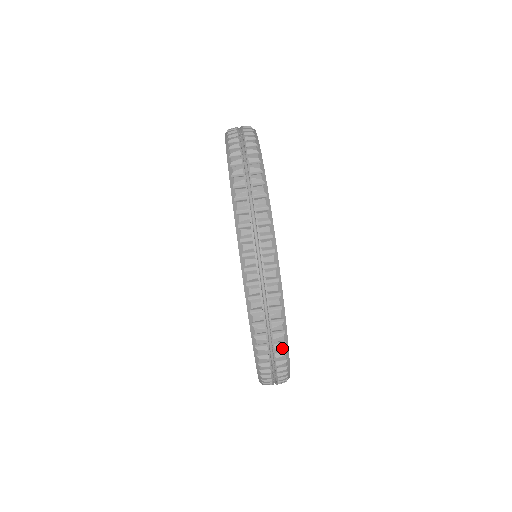
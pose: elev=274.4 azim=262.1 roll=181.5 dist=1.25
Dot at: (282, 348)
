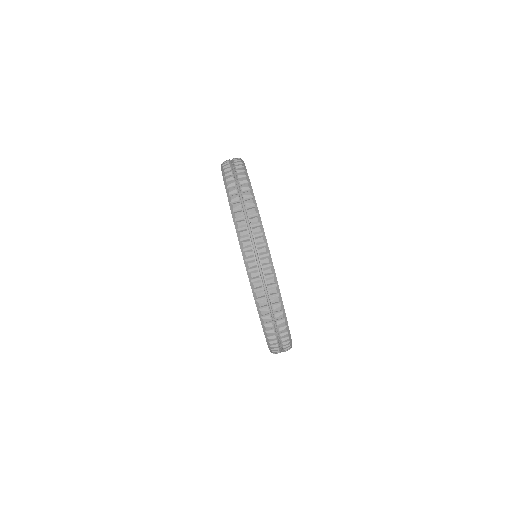
Dot at: (277, 299)
